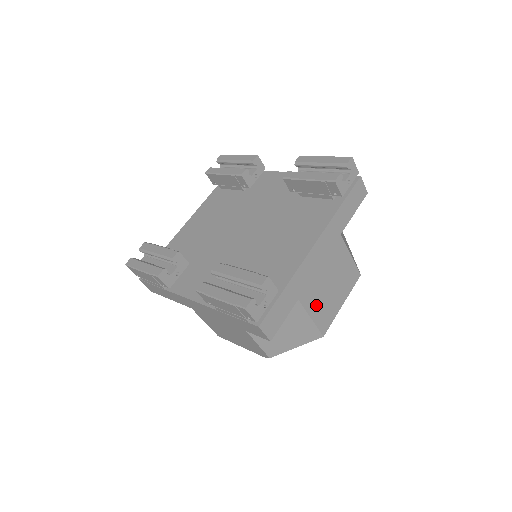
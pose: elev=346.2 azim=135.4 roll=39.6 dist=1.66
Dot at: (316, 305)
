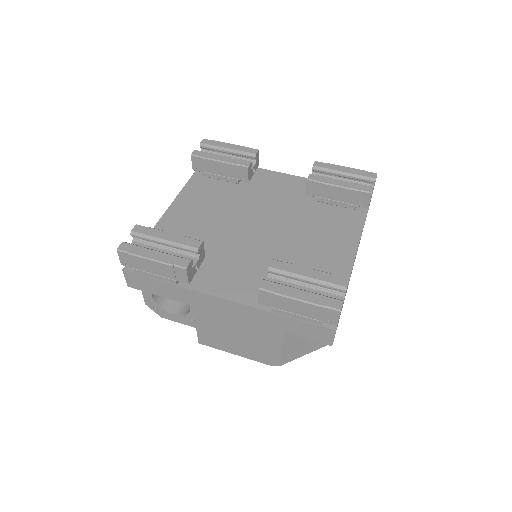
Dot at: occluded
